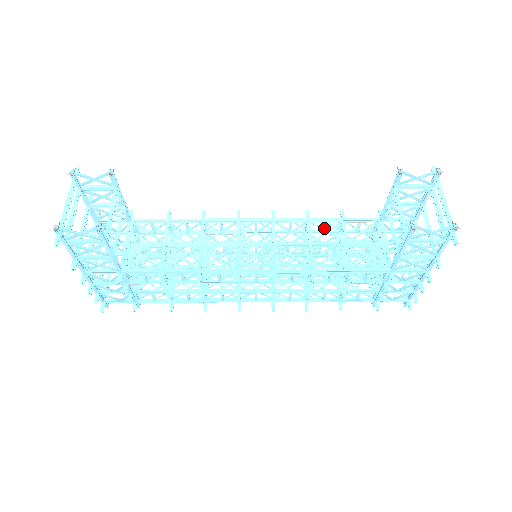
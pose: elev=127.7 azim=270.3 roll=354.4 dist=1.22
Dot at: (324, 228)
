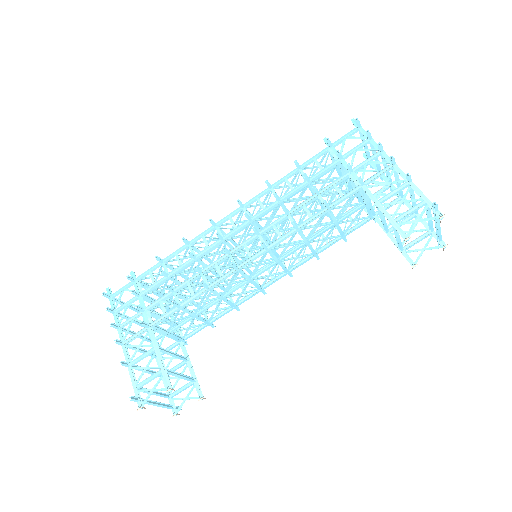
Dot at: (307, 211)
